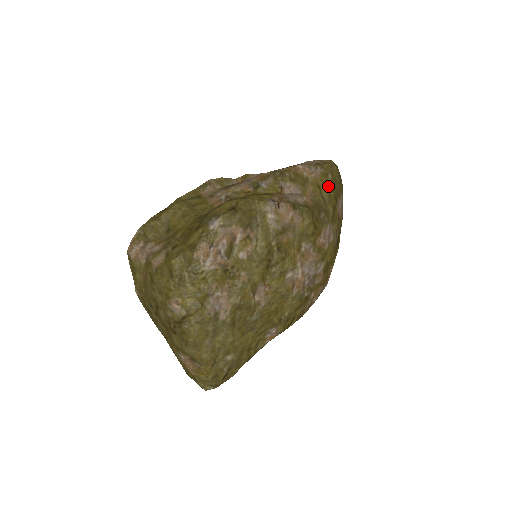
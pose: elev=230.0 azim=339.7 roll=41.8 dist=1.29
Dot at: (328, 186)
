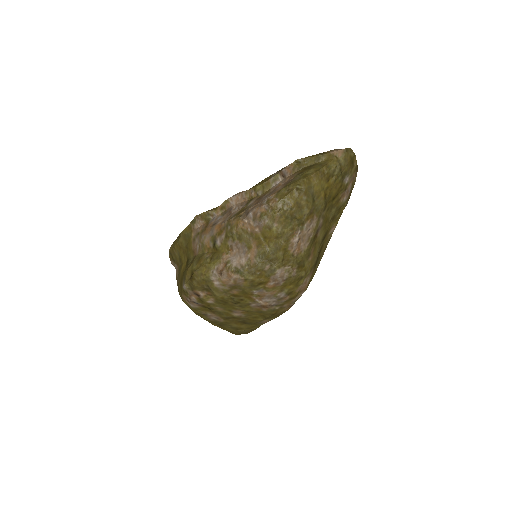
Dot at: (273, 236)
